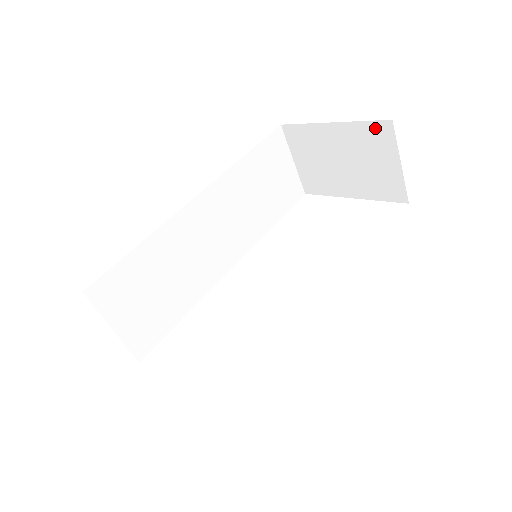
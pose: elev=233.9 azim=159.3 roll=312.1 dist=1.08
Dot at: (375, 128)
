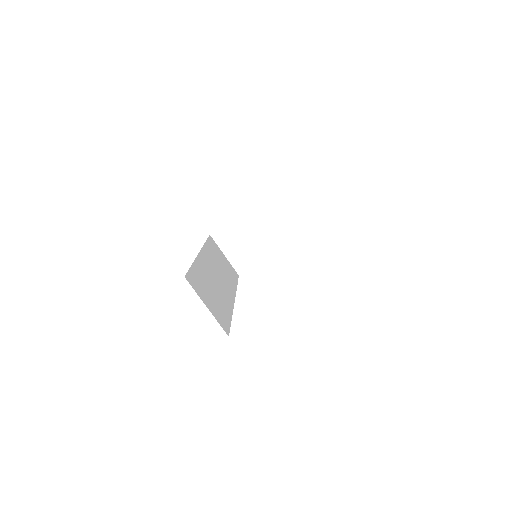
Dot at: (266, 202)
